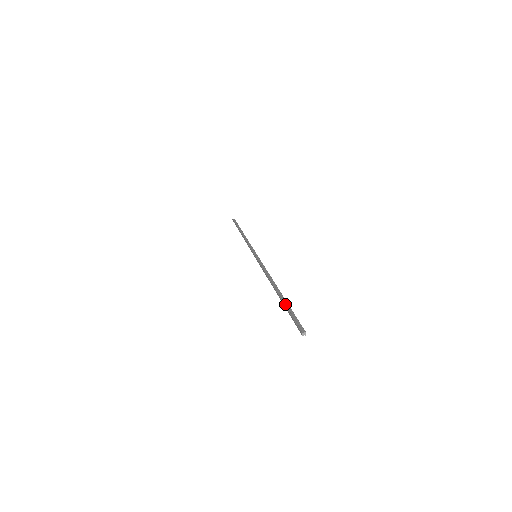
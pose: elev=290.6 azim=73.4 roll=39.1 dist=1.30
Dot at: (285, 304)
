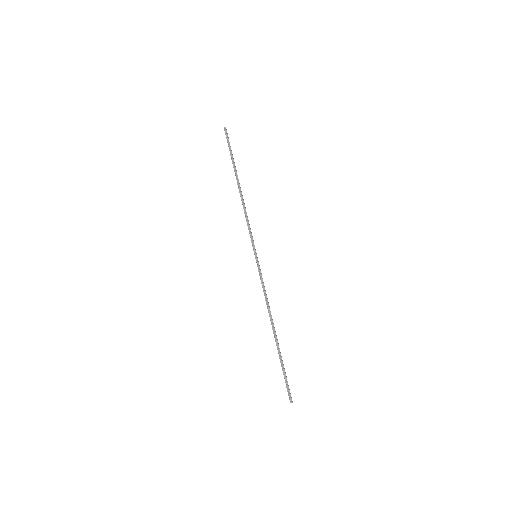
Dot at: (281, 362)
